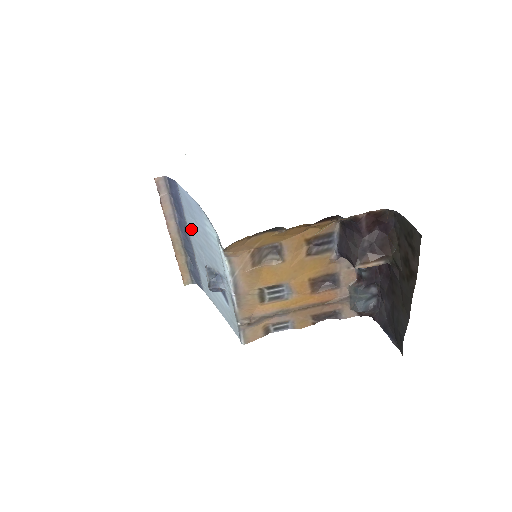
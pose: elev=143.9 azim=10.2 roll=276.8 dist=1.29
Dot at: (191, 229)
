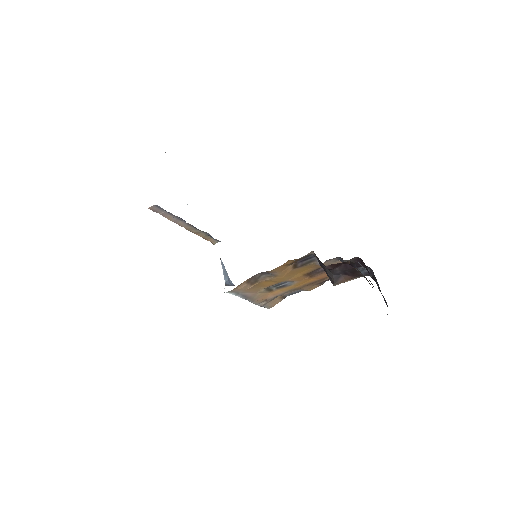
Dot at: occluded
